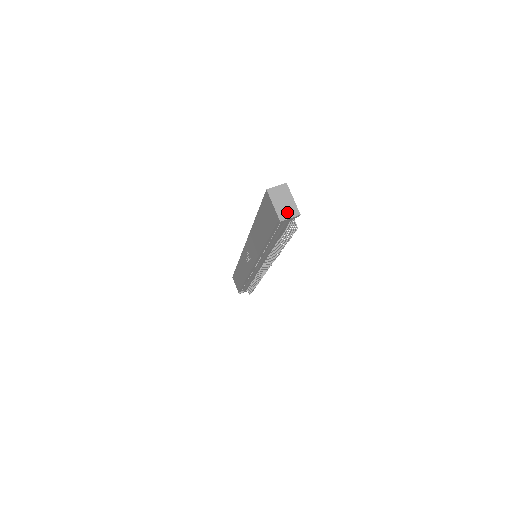
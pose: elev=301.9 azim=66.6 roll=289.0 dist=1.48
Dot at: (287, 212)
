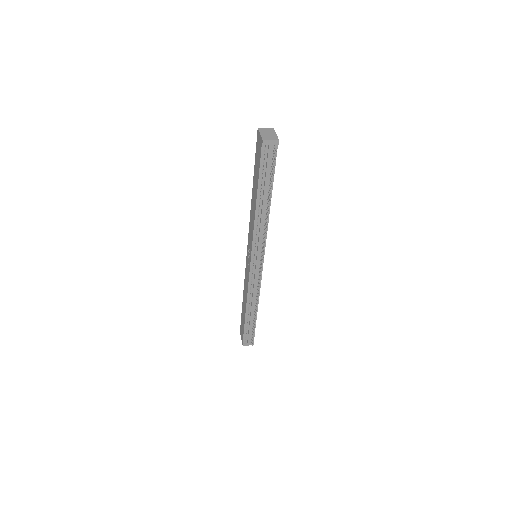
Dot at: (269, 138)
